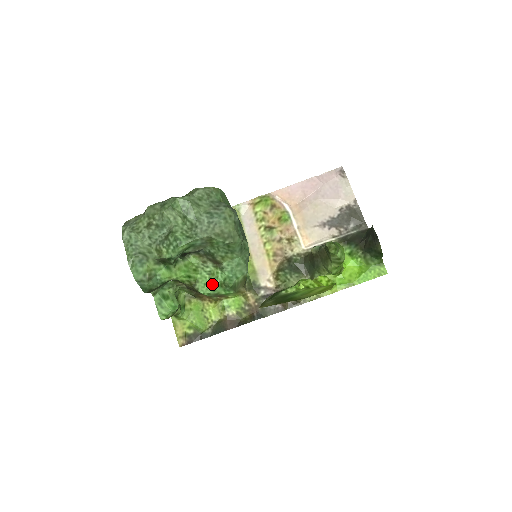
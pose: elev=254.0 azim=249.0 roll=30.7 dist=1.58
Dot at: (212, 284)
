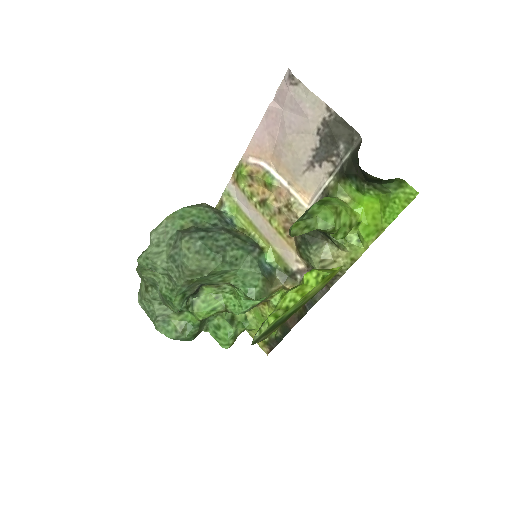
Dot at: (239, 303)
